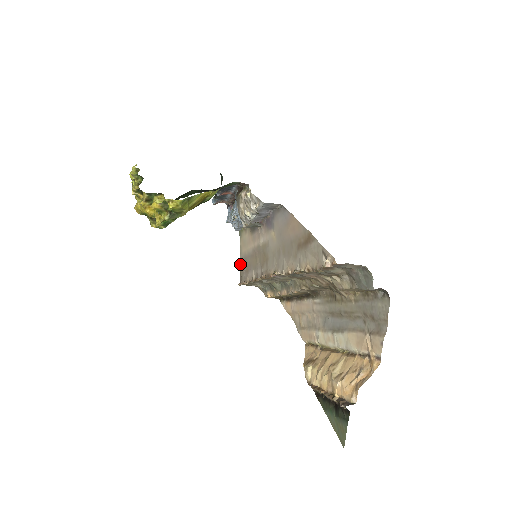
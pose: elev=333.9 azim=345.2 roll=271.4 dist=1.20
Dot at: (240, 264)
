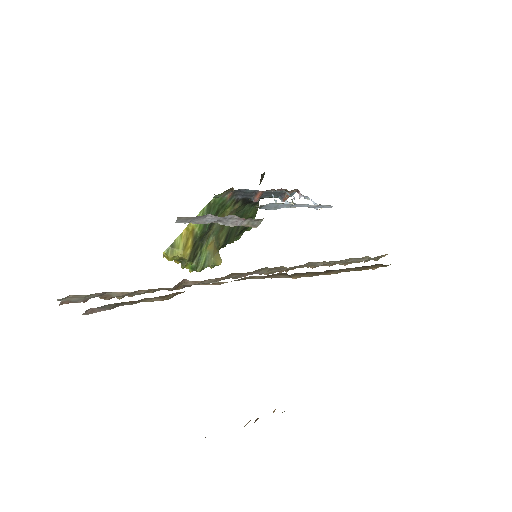
Dot at: occluded
